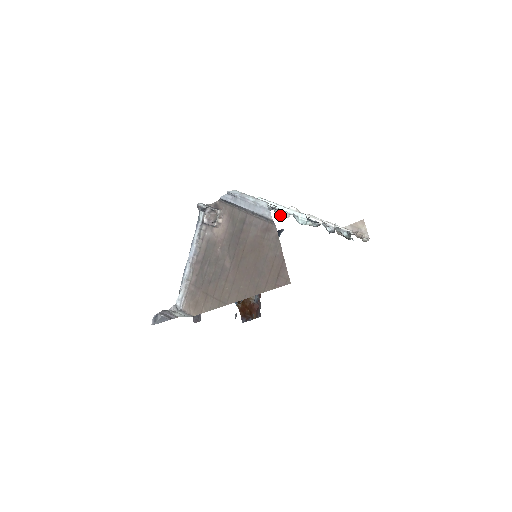
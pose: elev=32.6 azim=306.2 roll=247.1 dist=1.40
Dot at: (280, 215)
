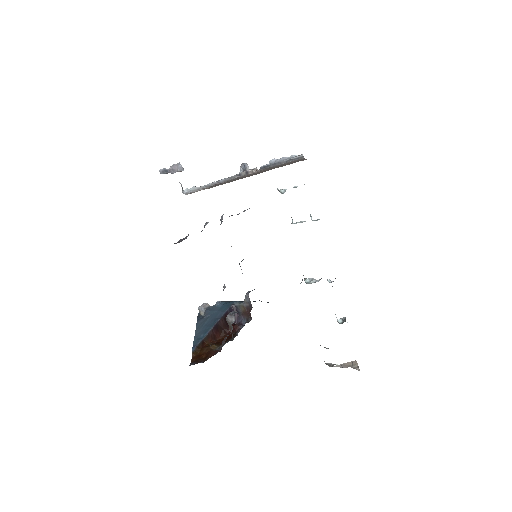
Dot at: (295, 223)
